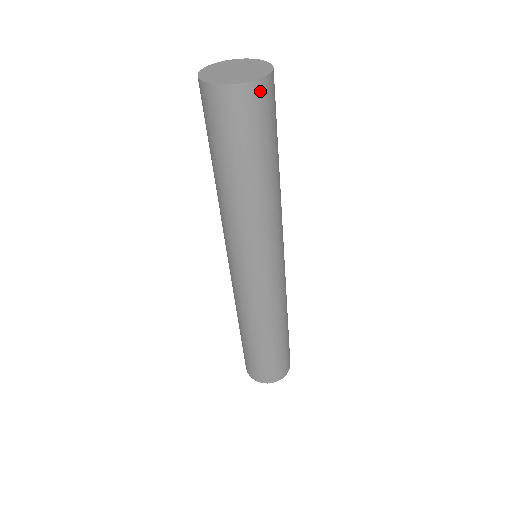
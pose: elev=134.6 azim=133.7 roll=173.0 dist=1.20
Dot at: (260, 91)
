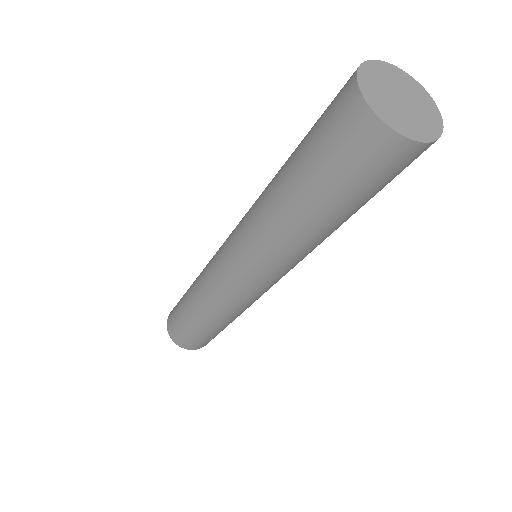
Dot at: occluded
